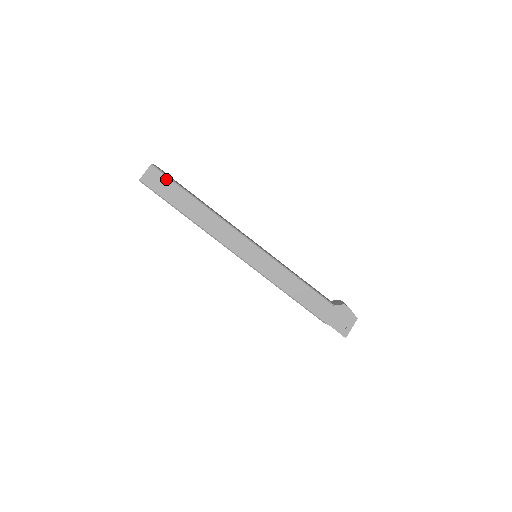
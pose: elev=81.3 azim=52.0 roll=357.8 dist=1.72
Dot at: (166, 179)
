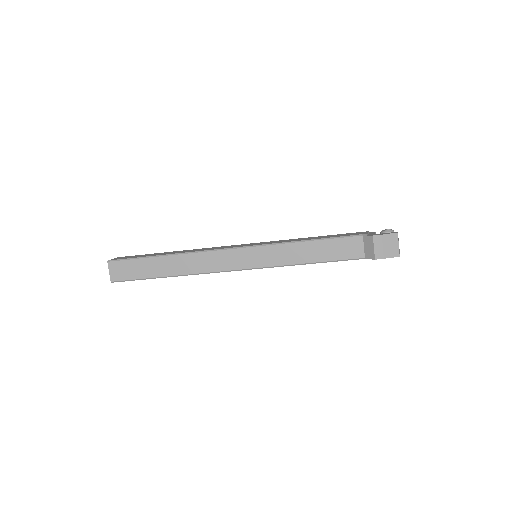
Dot at: (132, 280)
